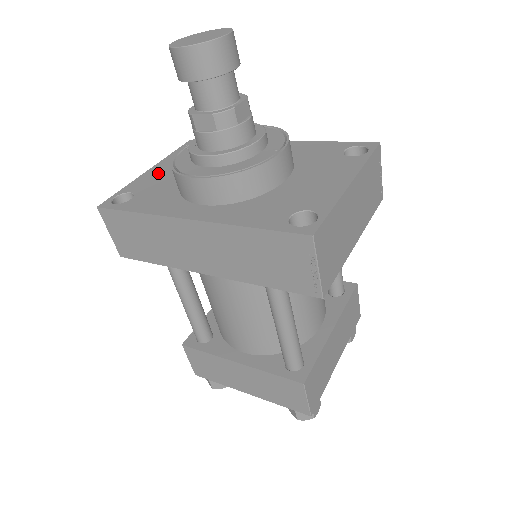
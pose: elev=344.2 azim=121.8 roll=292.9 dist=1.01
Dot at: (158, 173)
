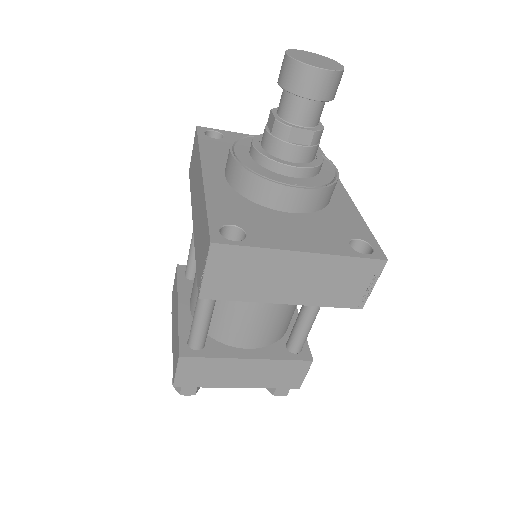
Dot at: occluded
